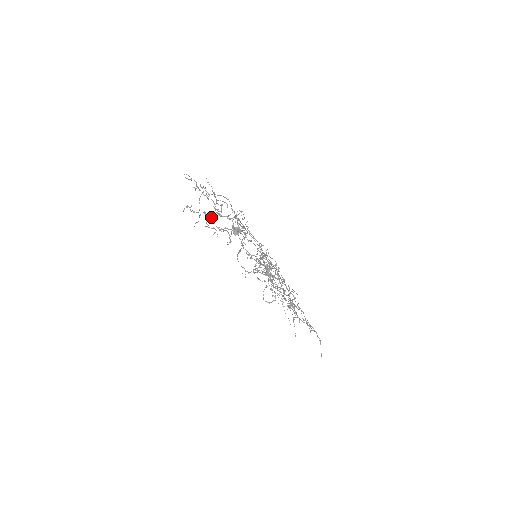
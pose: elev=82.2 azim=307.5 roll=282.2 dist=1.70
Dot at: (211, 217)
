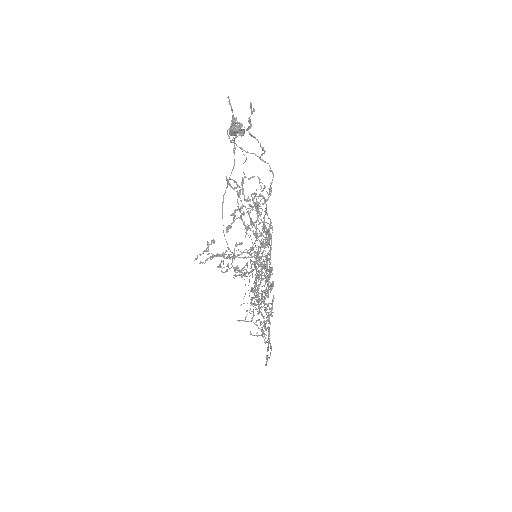
Dot at: (234, 256)
